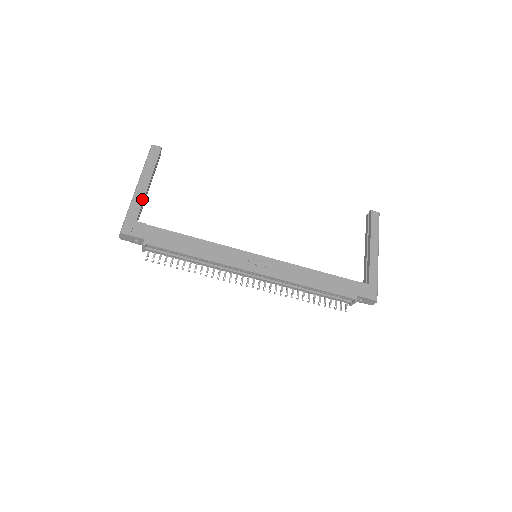
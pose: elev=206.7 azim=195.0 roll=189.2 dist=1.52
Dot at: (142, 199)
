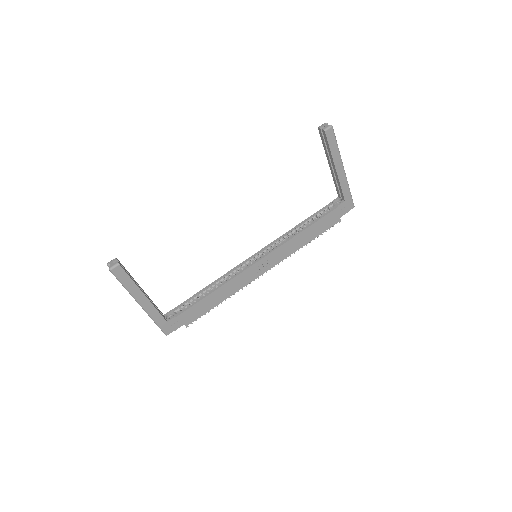
Dot at: (154, 309)
